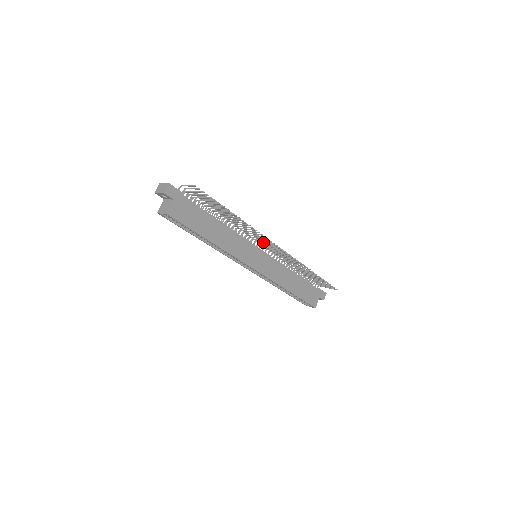
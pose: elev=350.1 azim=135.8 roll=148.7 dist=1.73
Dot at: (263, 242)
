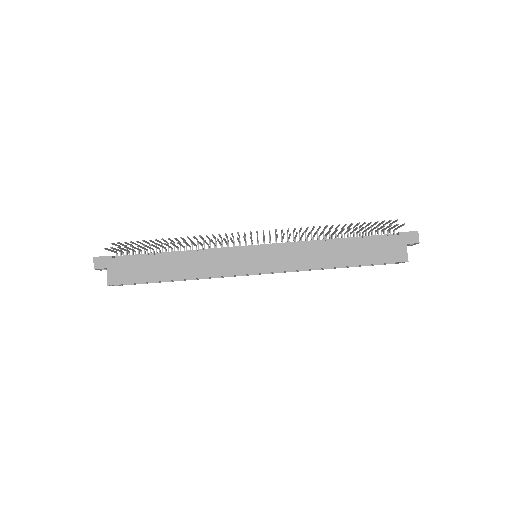
Dot at: occluded
